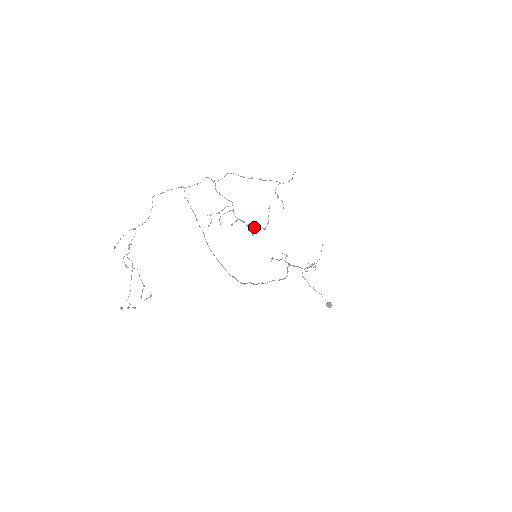
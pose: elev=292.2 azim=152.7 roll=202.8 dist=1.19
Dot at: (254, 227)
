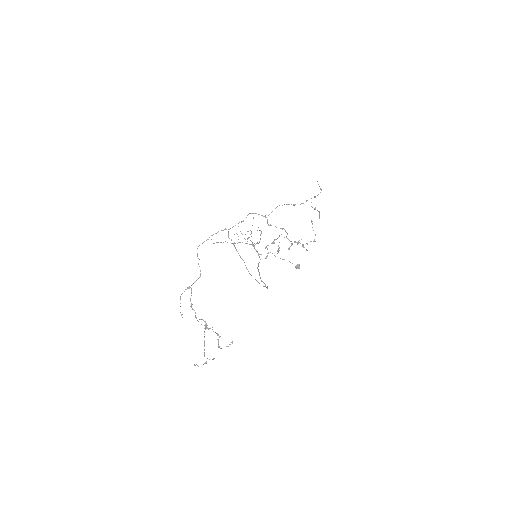
Dot at: occluded
